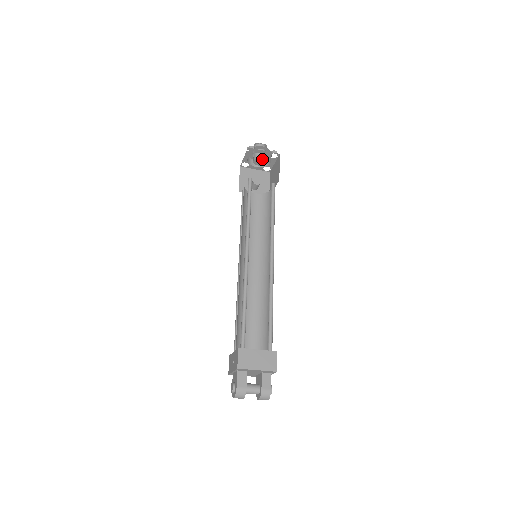
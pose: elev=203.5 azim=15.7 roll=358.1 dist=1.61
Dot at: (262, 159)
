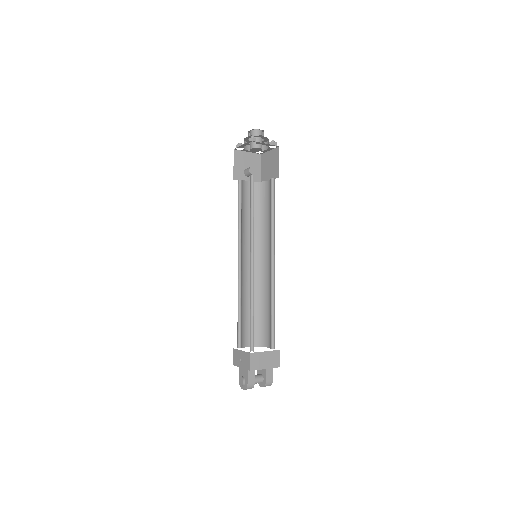
Dot at: (260, 148)
